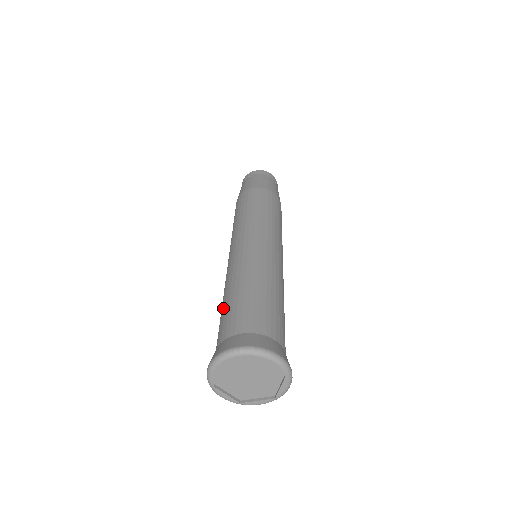
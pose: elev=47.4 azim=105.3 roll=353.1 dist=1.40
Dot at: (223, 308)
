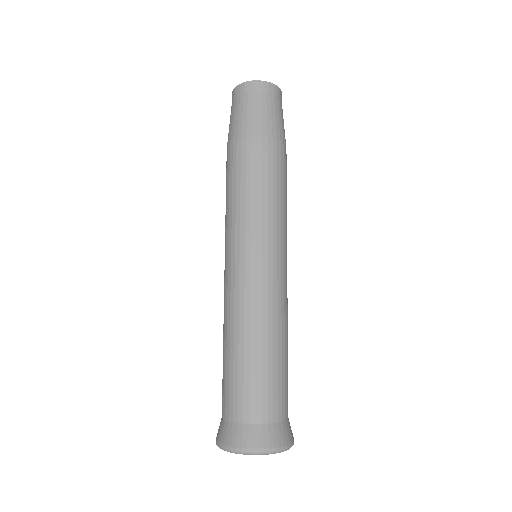
Dot at: (230, 366)
